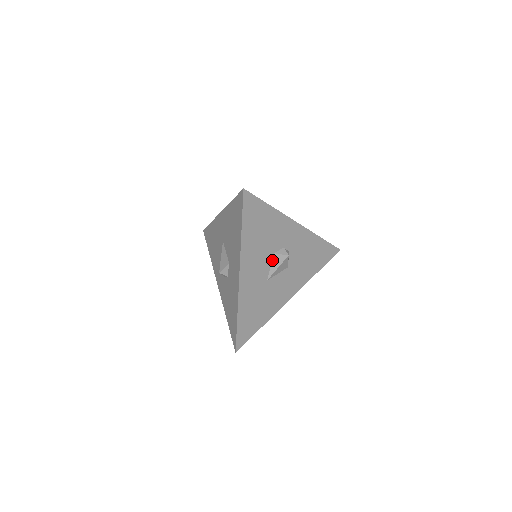
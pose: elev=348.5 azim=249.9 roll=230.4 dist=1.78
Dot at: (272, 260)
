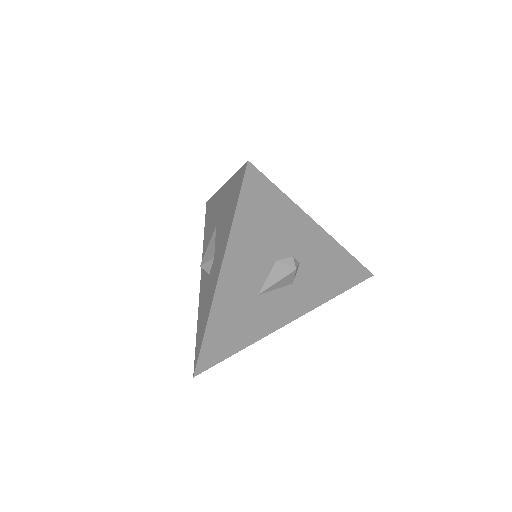
Dot at: (272, 270)
